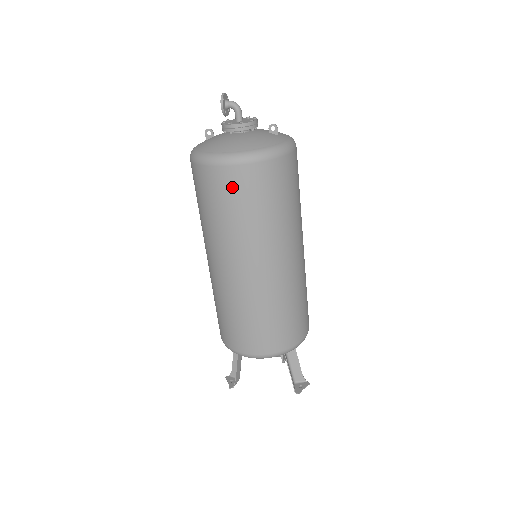
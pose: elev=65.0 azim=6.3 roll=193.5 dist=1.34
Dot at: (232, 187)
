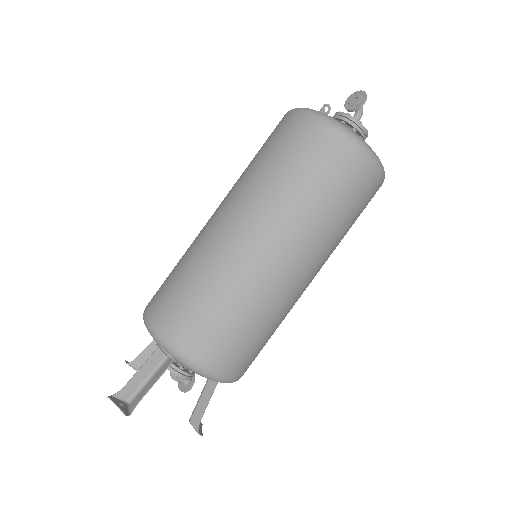
Dot at: (360, 186)
